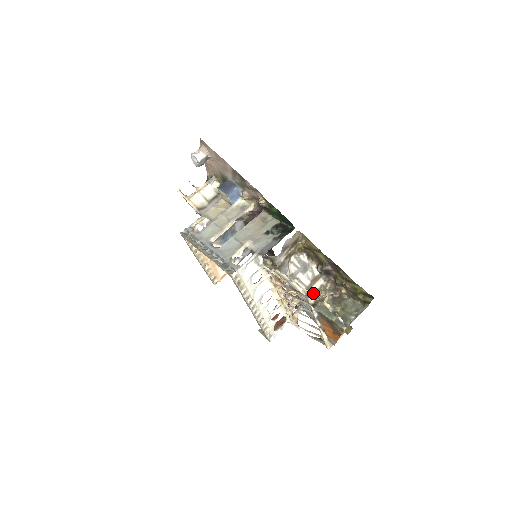
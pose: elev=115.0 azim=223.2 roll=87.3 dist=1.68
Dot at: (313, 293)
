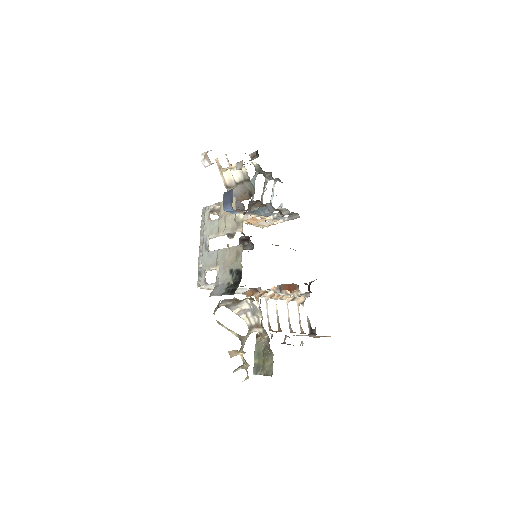
Dot at: (256, 331)
